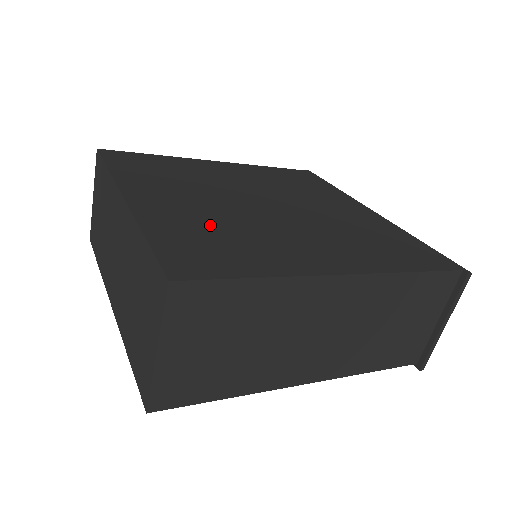
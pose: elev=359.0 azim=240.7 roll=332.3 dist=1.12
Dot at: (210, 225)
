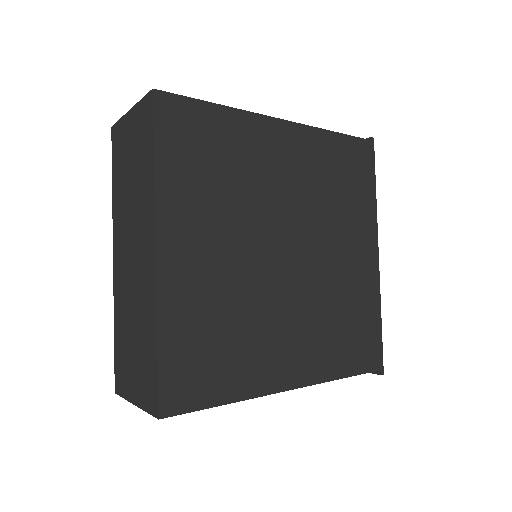
Dot at: (219, 312)
